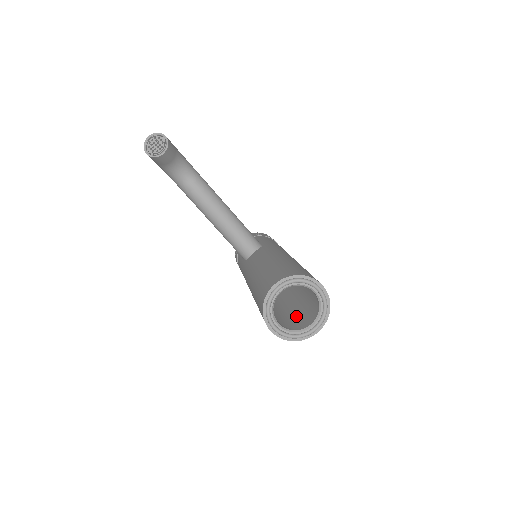
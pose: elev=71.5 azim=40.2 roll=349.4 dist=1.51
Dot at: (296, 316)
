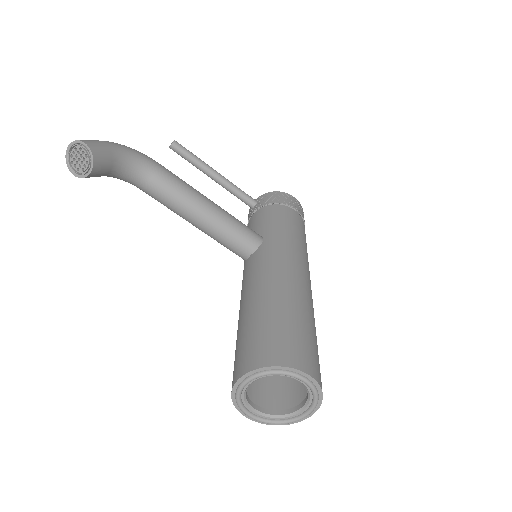
Dot at: occluded
